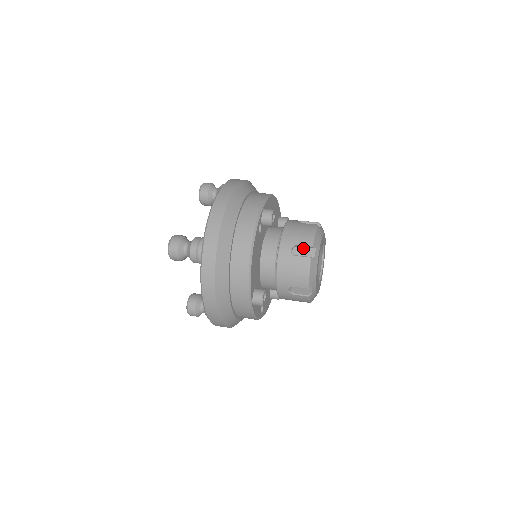
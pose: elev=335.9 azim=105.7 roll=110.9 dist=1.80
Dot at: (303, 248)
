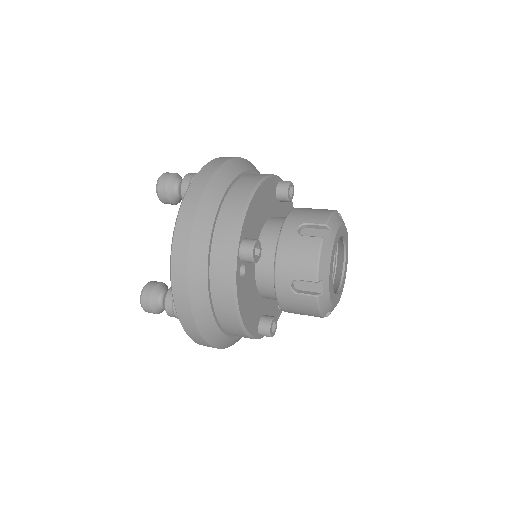
Dot at: (306, 280)
